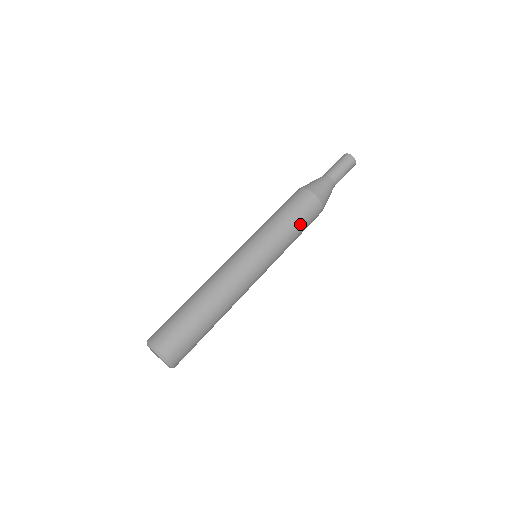
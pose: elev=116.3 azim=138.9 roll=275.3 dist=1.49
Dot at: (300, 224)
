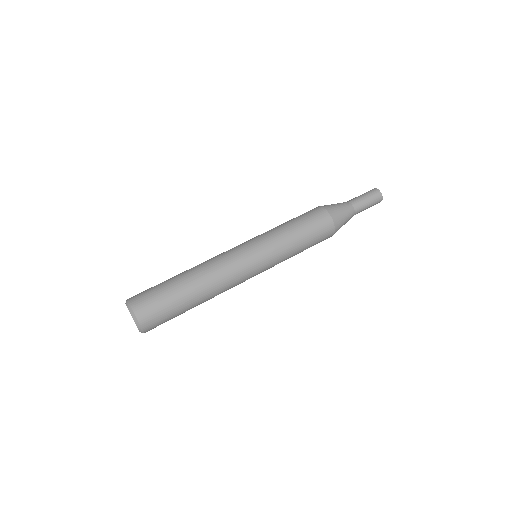
Dot at: (307, 248)
